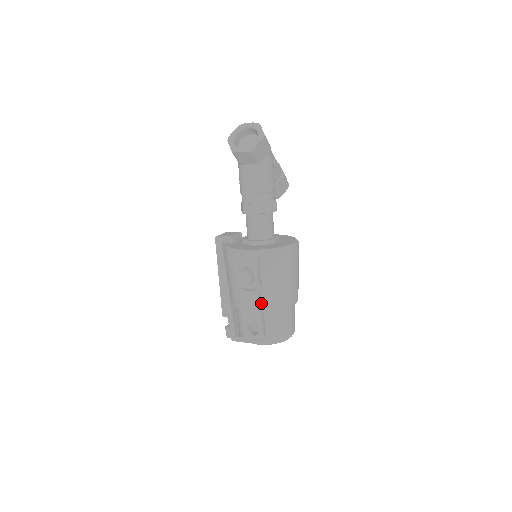
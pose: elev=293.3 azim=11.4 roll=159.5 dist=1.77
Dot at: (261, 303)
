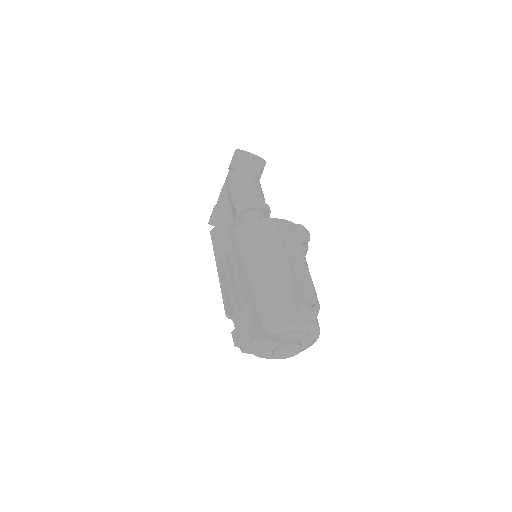
Dot at: (308, 274)
